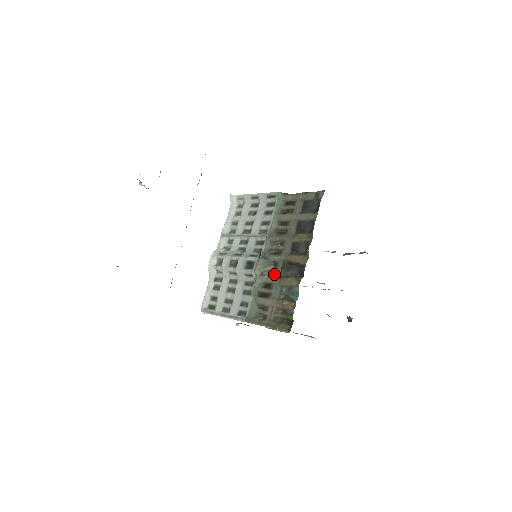
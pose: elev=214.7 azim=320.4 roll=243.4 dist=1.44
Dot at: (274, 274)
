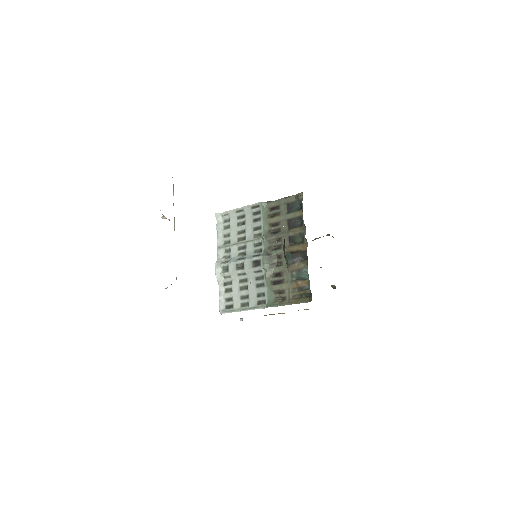
Dot at: (281, 264)
